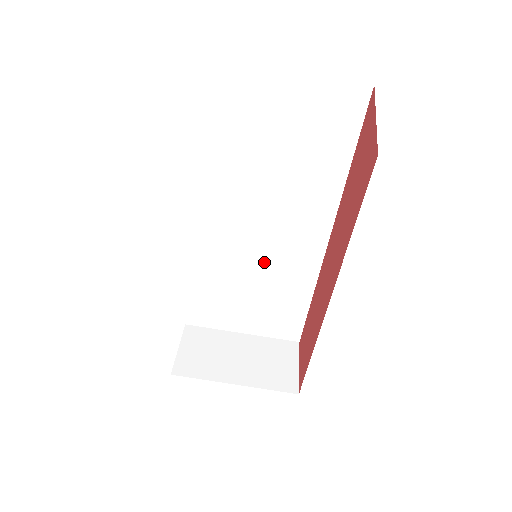
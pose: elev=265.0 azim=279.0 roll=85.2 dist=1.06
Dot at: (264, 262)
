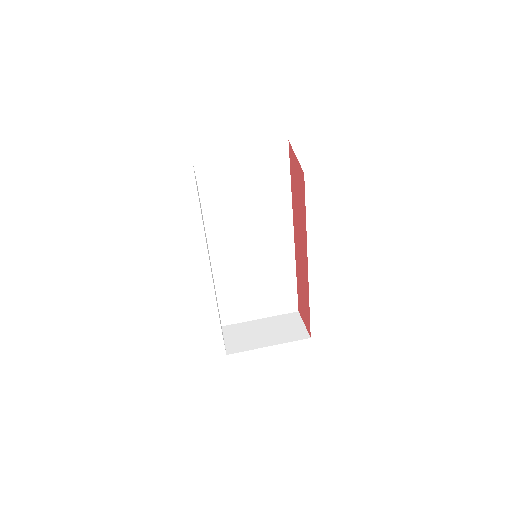
Dot at: (260, 263)
